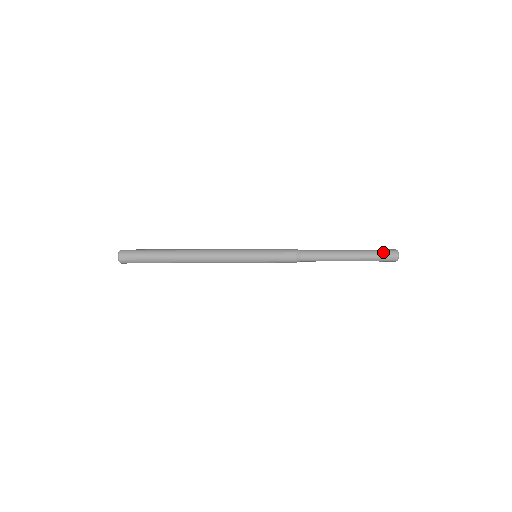
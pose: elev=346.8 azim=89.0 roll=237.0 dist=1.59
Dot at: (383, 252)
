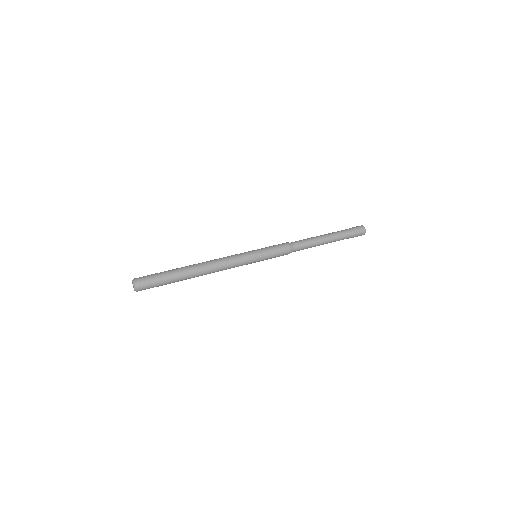
Dot at: (354, 231)
